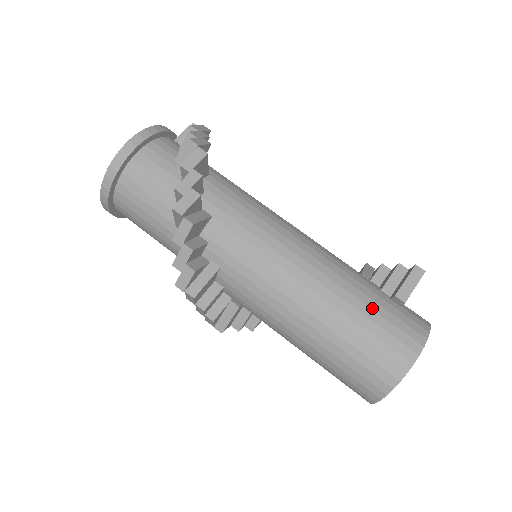
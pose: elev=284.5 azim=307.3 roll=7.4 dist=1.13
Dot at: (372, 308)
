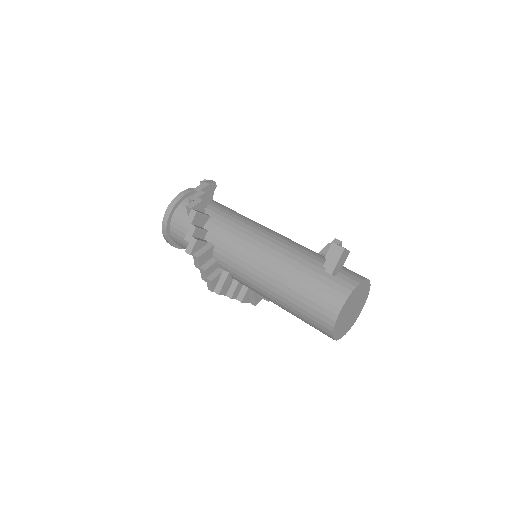
Dot at: (310, 283)
